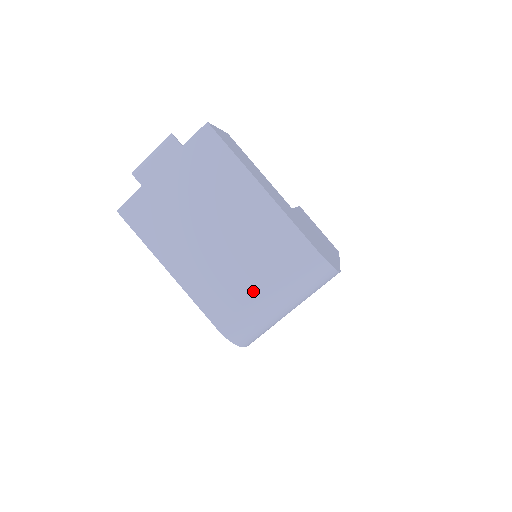
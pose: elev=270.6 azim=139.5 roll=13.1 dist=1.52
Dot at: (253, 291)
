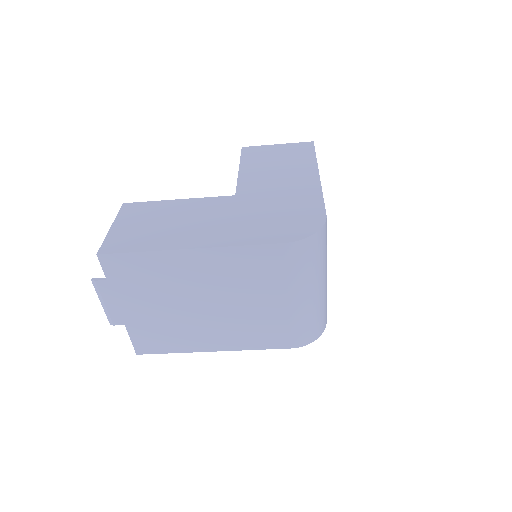
Dot at: (282, 309)
